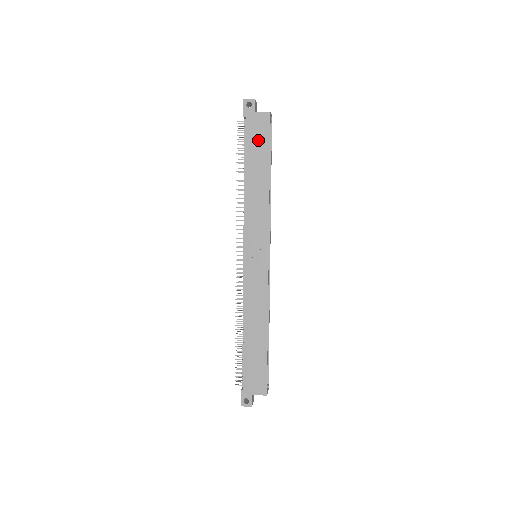
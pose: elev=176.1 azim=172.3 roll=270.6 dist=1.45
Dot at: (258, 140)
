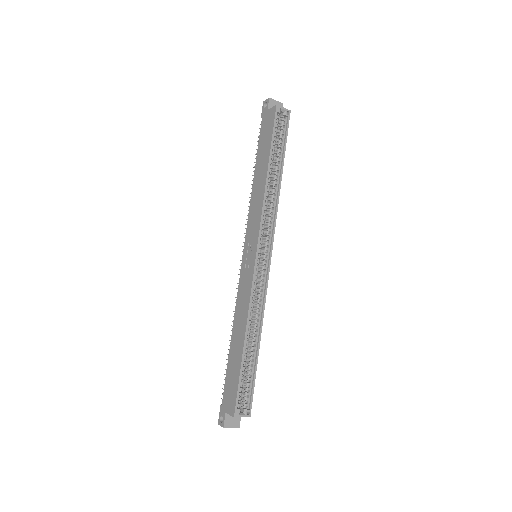
Dot at: (266, 135)
